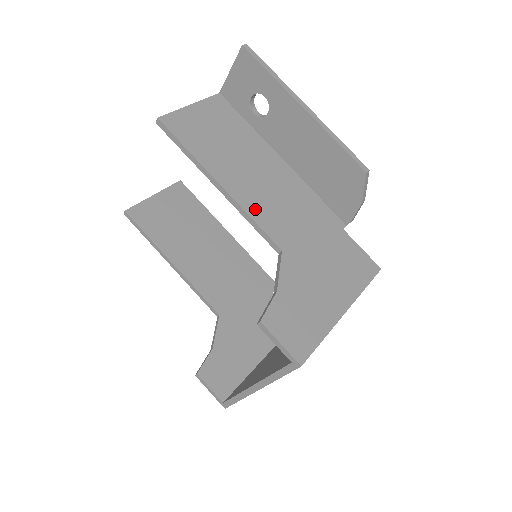
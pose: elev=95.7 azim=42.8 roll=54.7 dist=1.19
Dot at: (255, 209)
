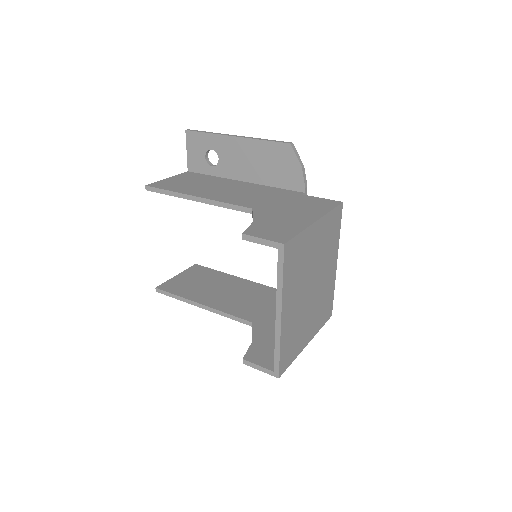
Dot at: (226, 199)
